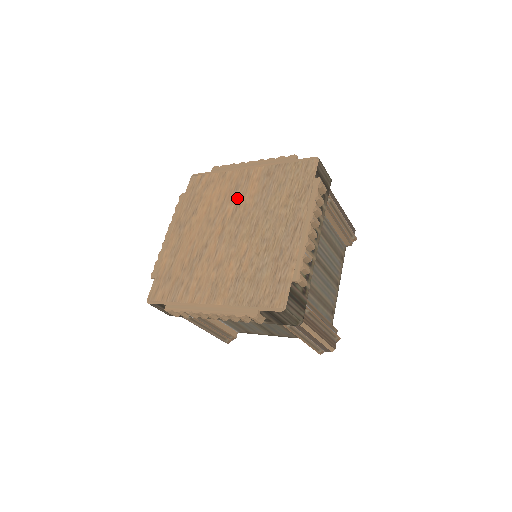
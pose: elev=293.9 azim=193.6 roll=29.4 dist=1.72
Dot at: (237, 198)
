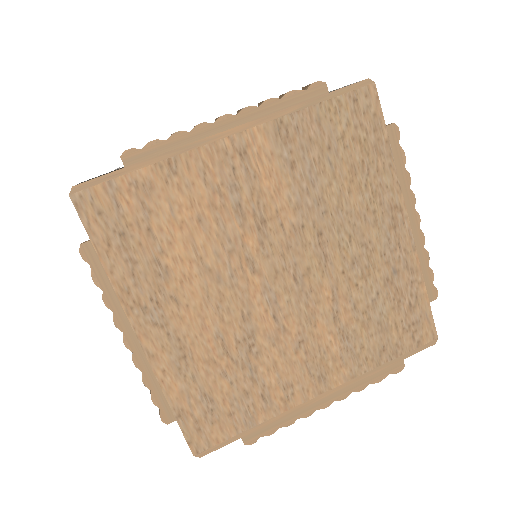
Dot at: (249, 211)
